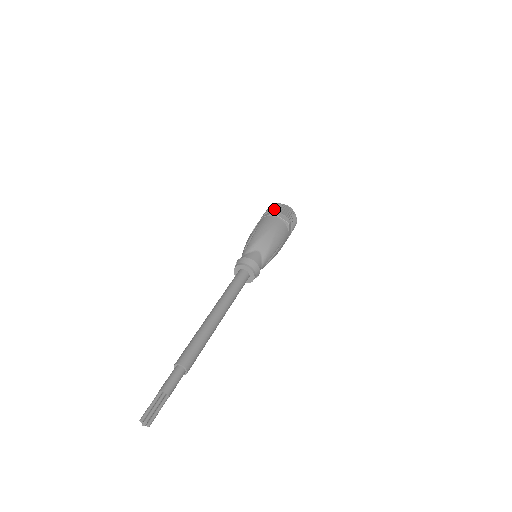
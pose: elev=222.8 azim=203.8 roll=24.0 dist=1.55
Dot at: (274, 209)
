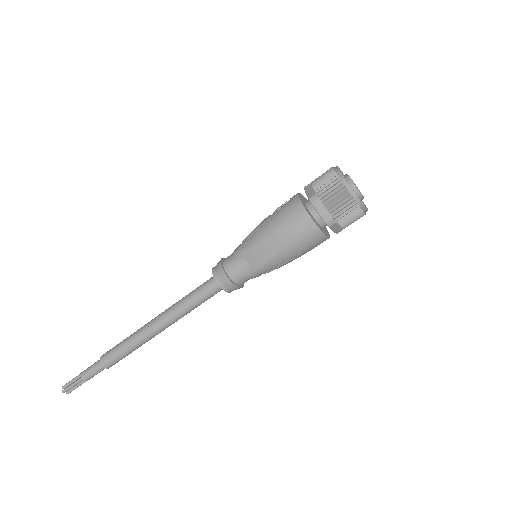
Dot at: (321, 188)
